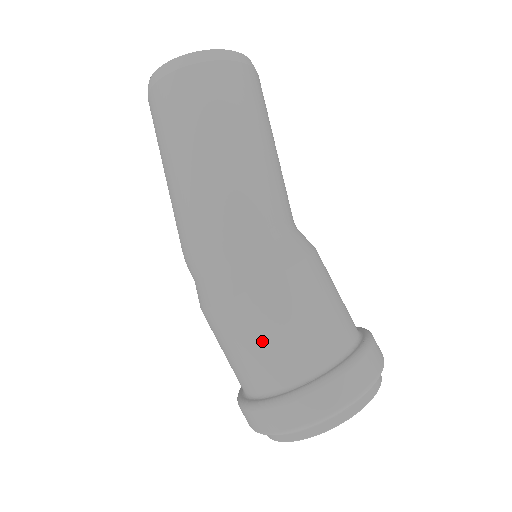
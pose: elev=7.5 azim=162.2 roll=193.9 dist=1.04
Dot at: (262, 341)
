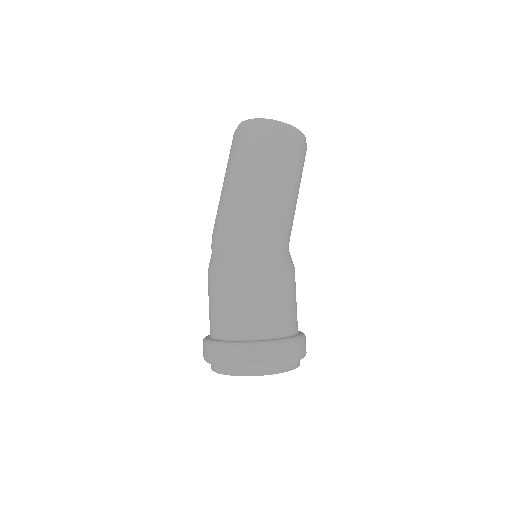
Dot at: (240, 304)
